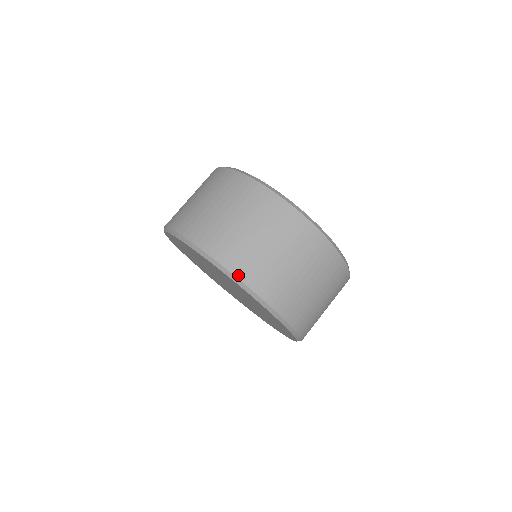
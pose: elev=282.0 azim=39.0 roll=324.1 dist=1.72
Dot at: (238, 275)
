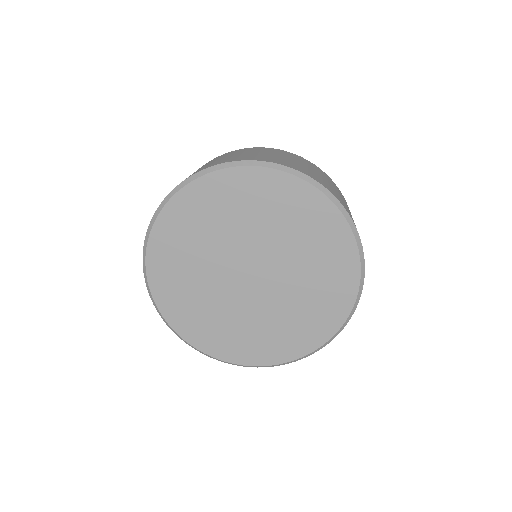
Dot at: (196, 173)
